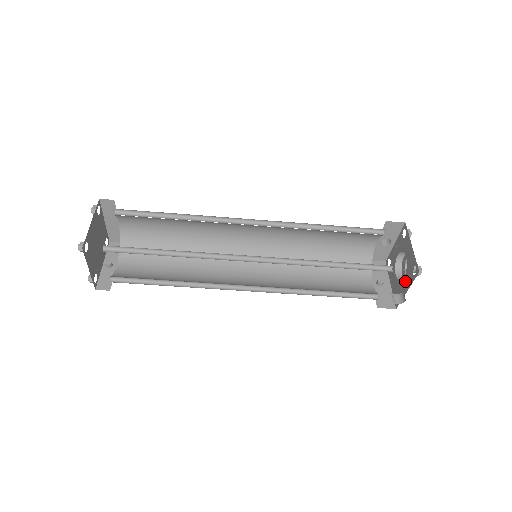
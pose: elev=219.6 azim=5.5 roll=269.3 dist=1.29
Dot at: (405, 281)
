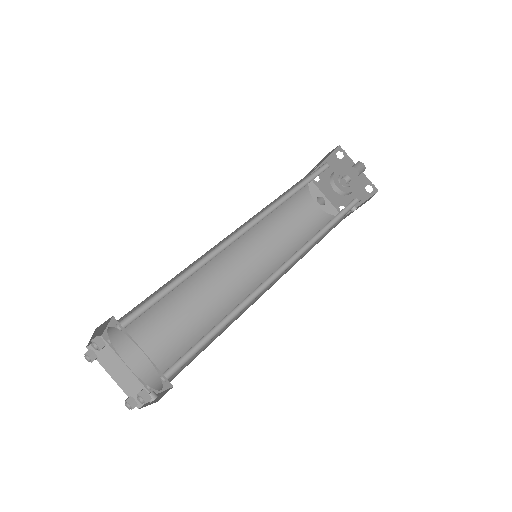
Dot at: (351, 172)
